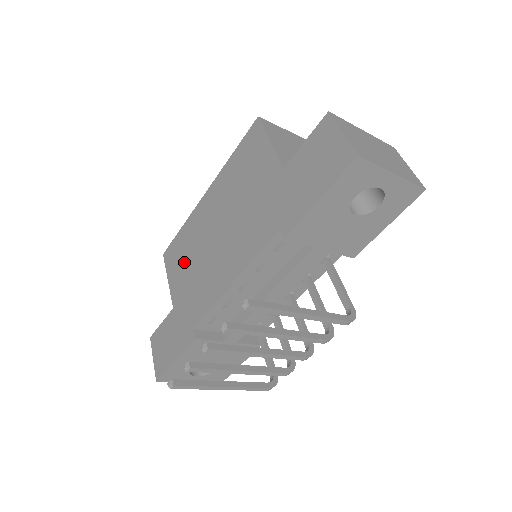
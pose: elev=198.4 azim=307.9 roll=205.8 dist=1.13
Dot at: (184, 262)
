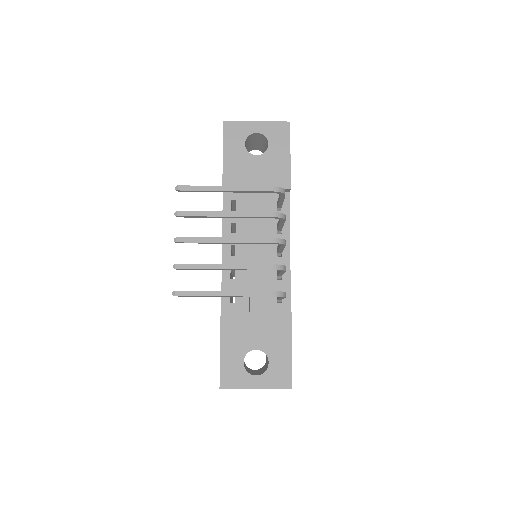
Dot at: occluded
